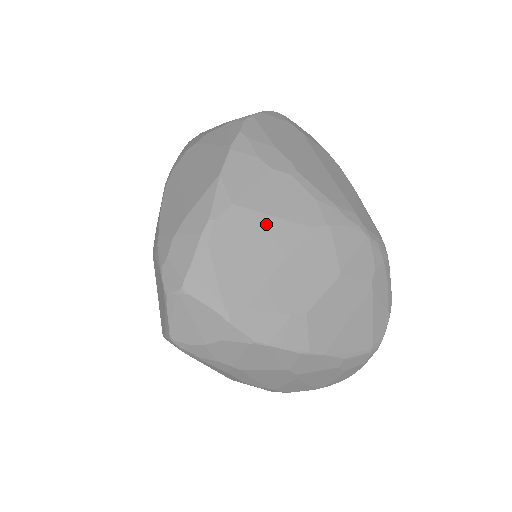
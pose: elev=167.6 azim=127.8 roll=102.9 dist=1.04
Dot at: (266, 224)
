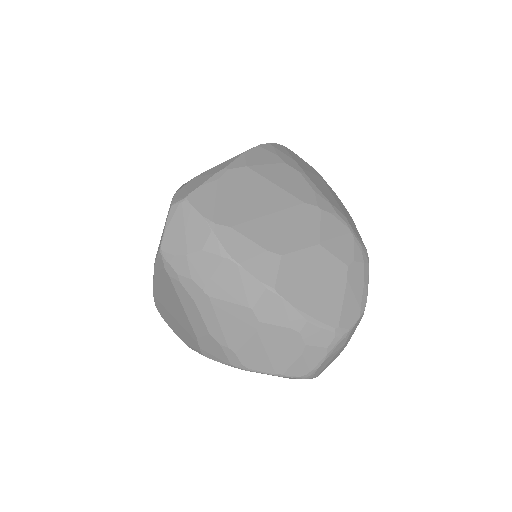
Dot at: (268, 186)
